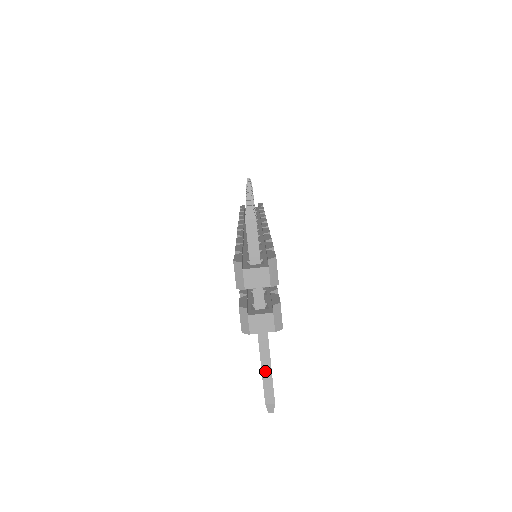
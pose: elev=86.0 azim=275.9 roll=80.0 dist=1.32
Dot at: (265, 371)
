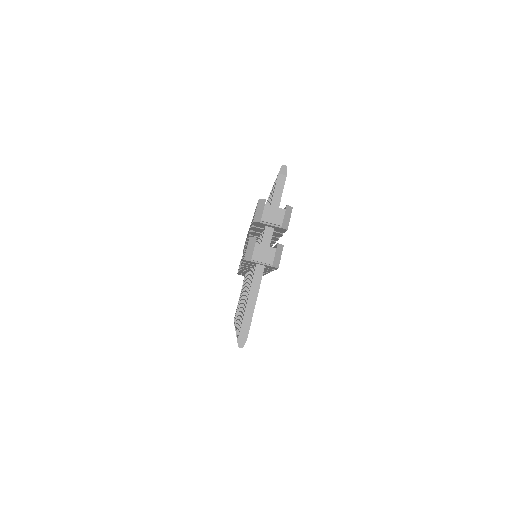
Dot at: (249, 304)
